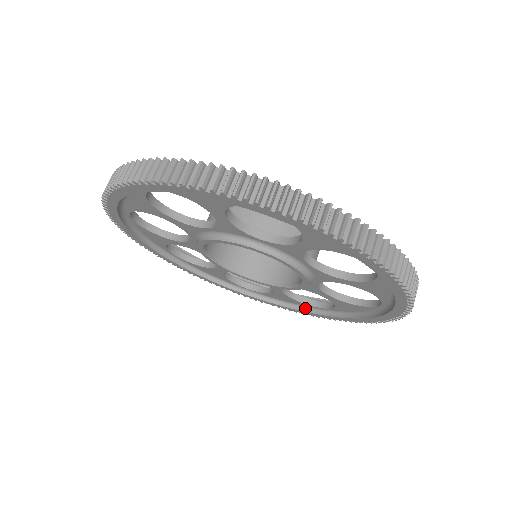
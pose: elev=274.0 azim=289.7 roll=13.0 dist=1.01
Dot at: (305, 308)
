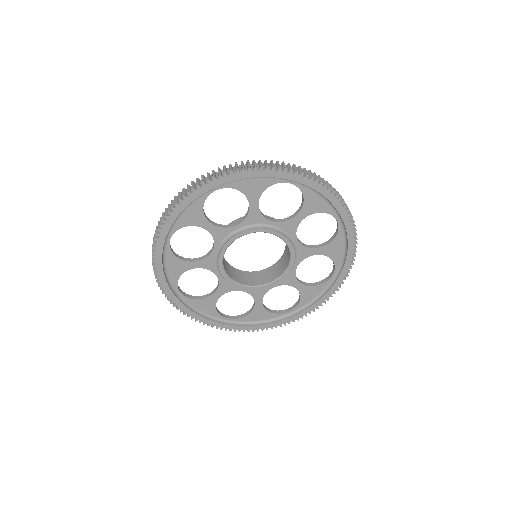
Dot at: (328, 288)
